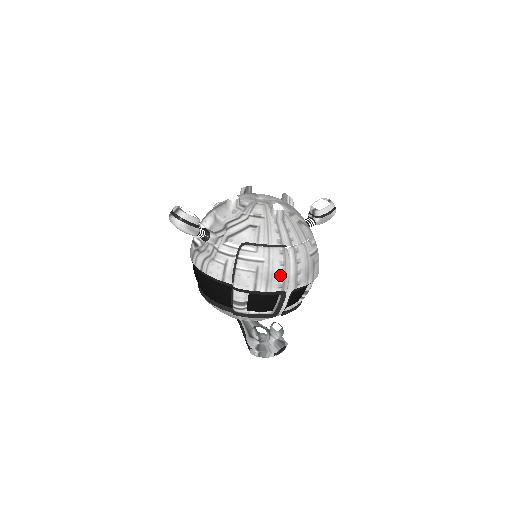
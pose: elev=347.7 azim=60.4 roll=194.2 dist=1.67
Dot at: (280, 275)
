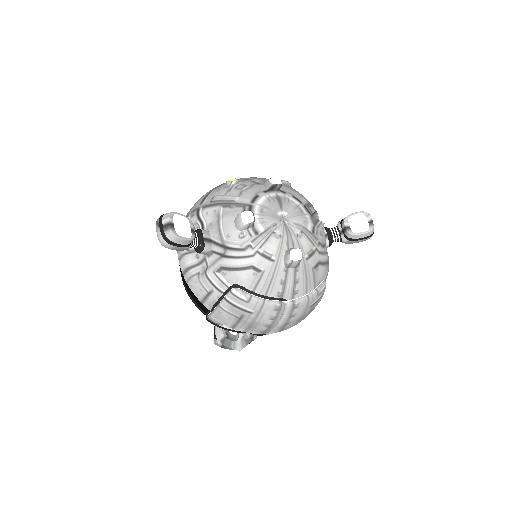
Dot at: (266, 325)
